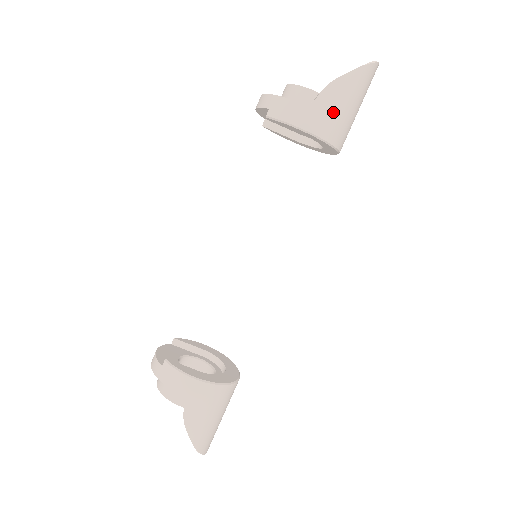
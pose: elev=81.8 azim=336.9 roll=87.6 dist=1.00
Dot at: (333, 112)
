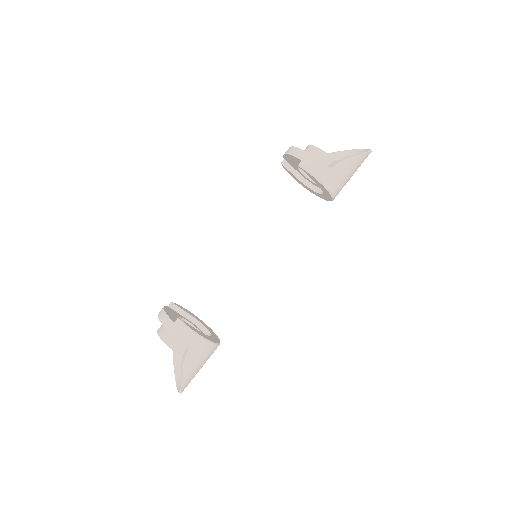
Dot at: (341, 177)
